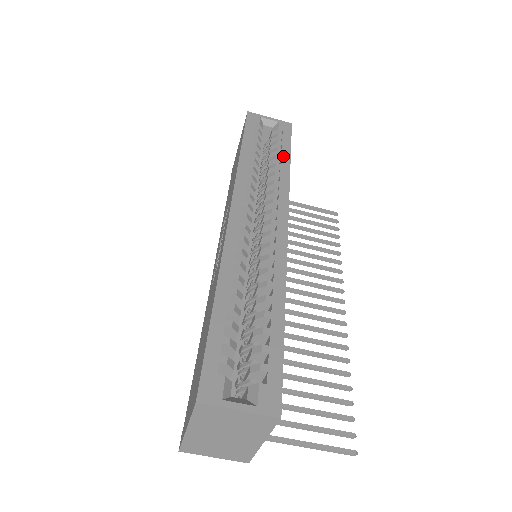
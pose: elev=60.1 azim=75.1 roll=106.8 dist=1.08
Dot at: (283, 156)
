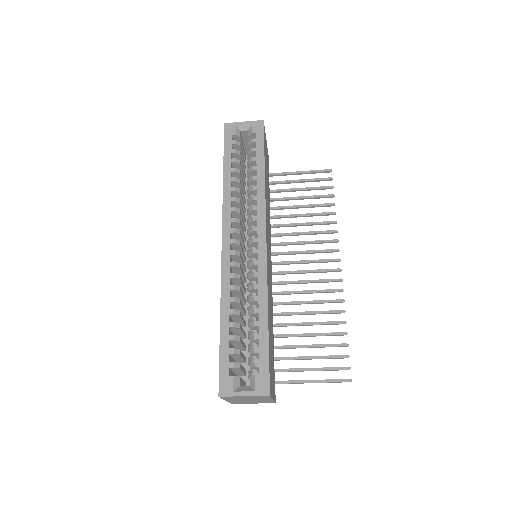
Dot at: (258, 165)
